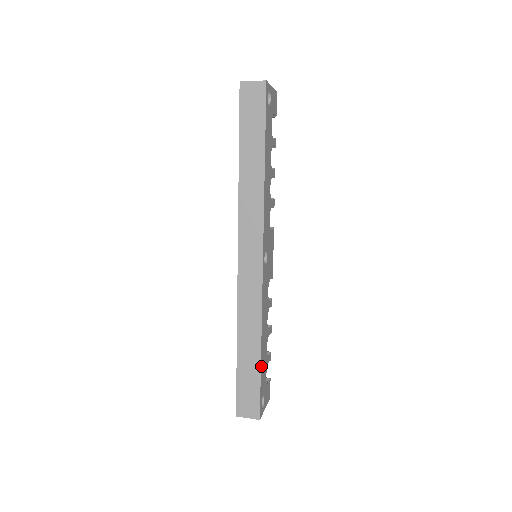
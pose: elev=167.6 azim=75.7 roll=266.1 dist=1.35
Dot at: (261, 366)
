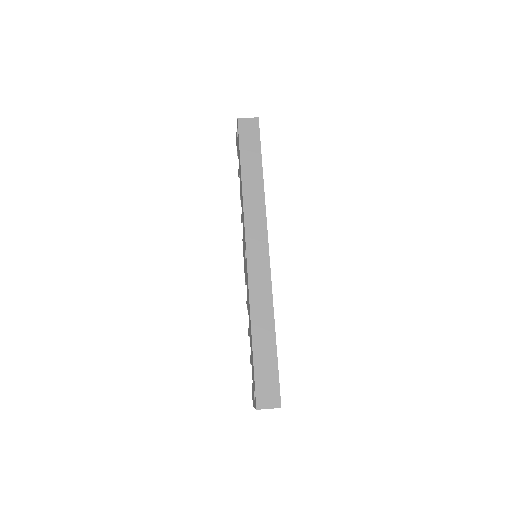
Dot at: (276, 351)
